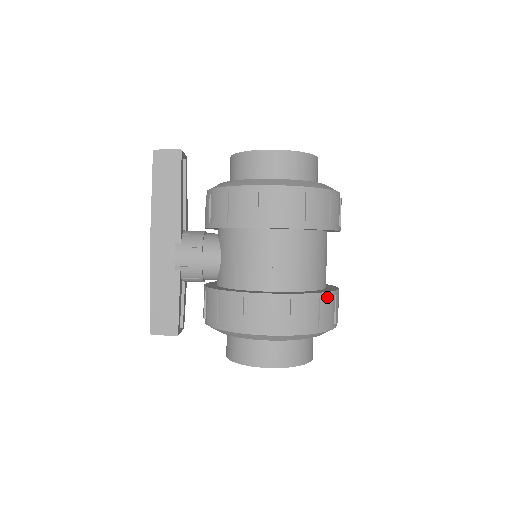
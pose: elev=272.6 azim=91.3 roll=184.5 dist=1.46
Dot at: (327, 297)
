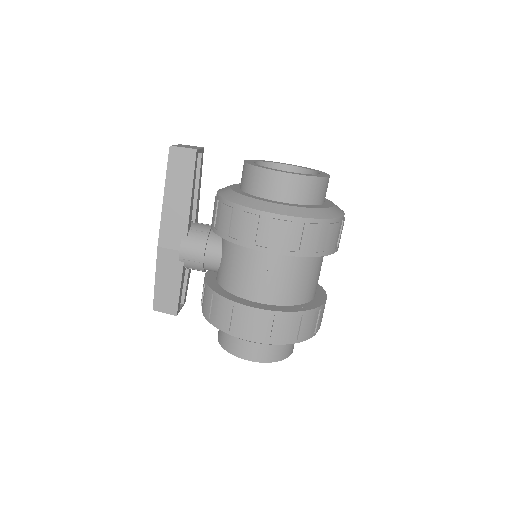
Dot at: (310, 314)
